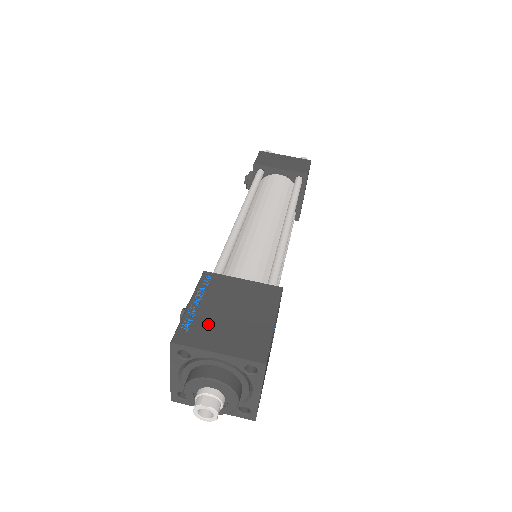
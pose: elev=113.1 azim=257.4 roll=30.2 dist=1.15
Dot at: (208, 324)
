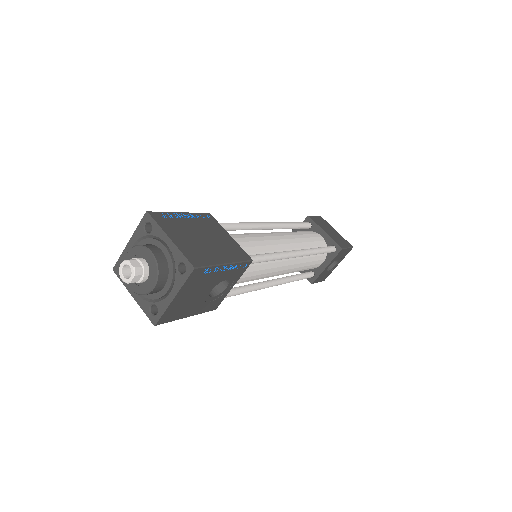
Dot at: (181, 227)
